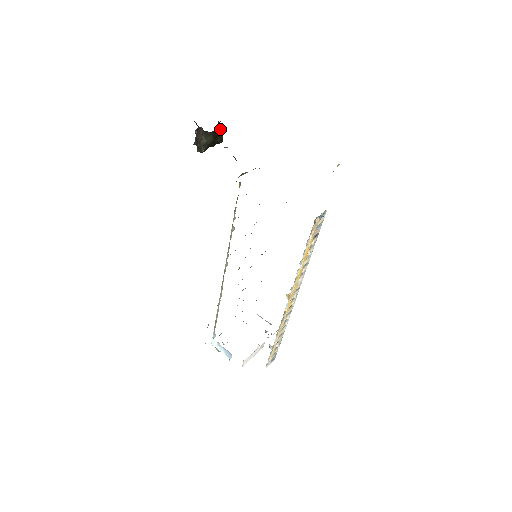
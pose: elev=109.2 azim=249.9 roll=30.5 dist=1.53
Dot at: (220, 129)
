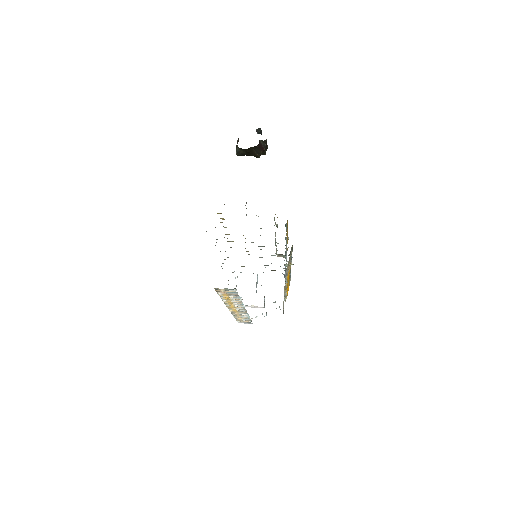
Dot at: (257, 148)
